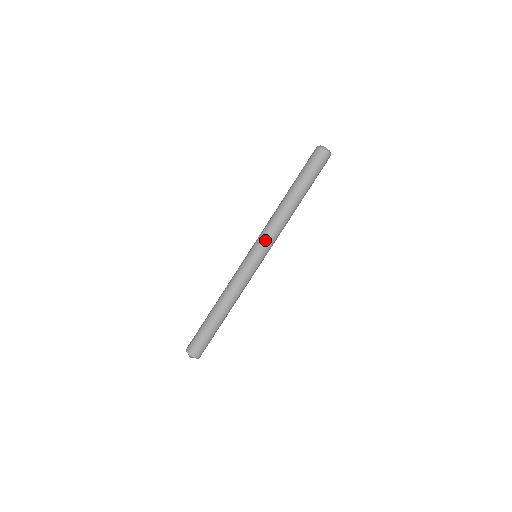
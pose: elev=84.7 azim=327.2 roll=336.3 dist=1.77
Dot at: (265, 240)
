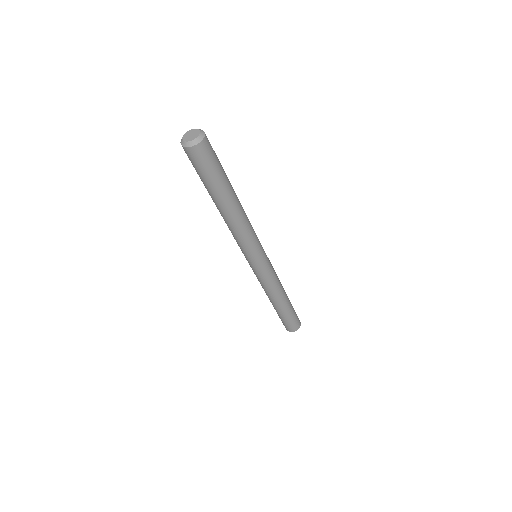
Dot at: (244, 250)
